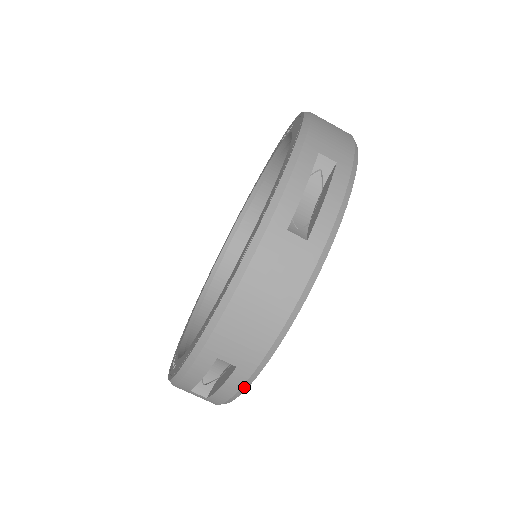
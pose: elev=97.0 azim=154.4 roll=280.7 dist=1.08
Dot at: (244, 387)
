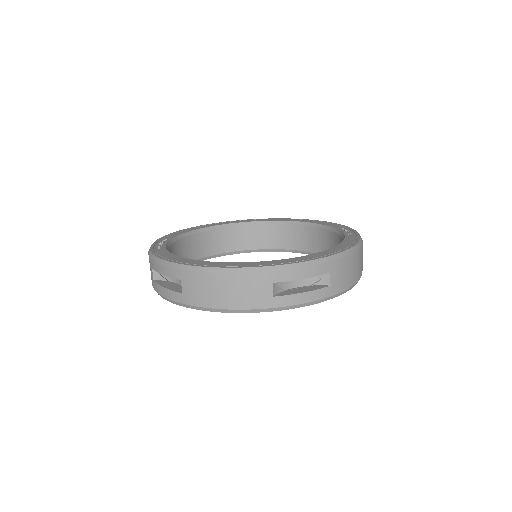
Dot at: (173, 302)
